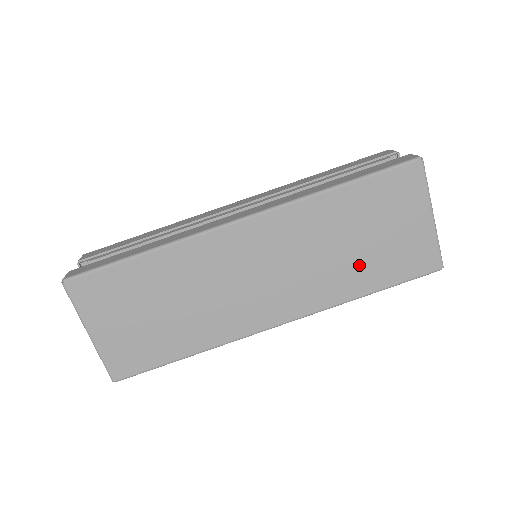
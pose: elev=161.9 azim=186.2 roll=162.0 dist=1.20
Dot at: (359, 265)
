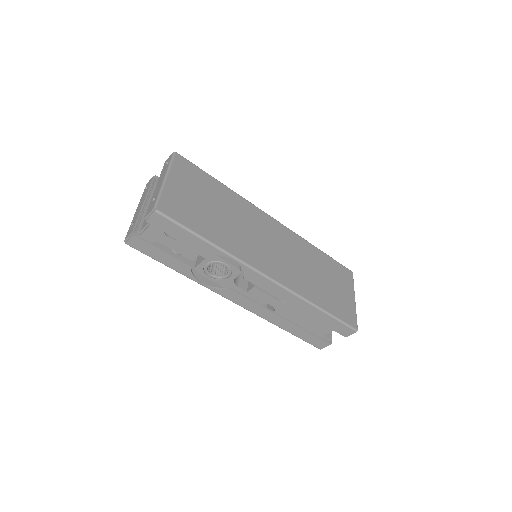
Dot at: (319, 289)
